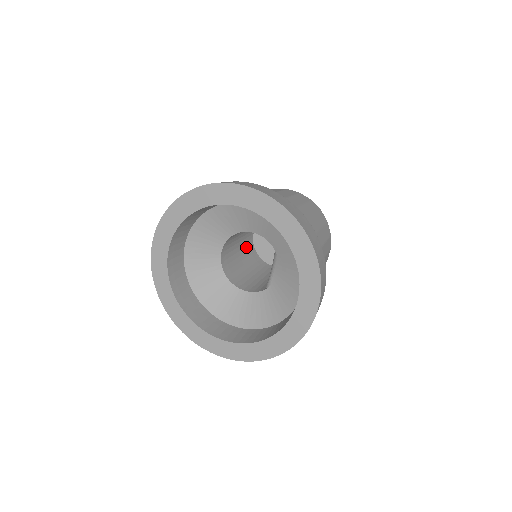
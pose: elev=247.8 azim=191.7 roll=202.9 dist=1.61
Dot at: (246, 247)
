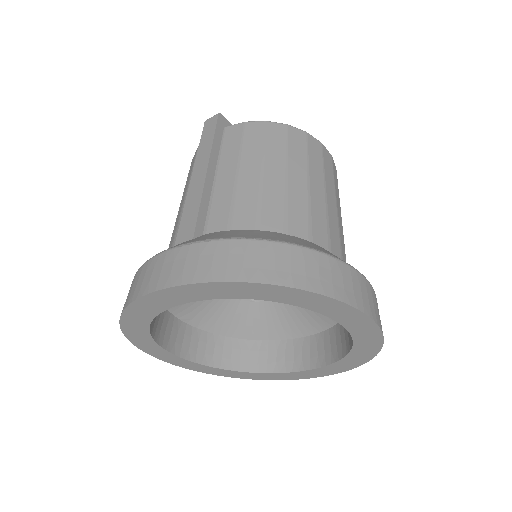
Dot at: occluded
